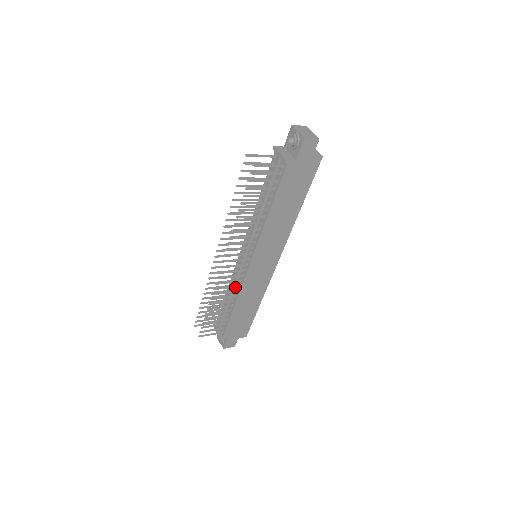
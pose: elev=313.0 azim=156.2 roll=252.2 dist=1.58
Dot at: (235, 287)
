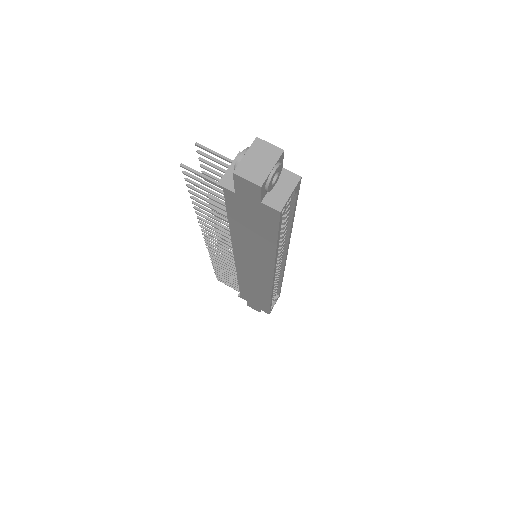
Dot at: (234, 268)
